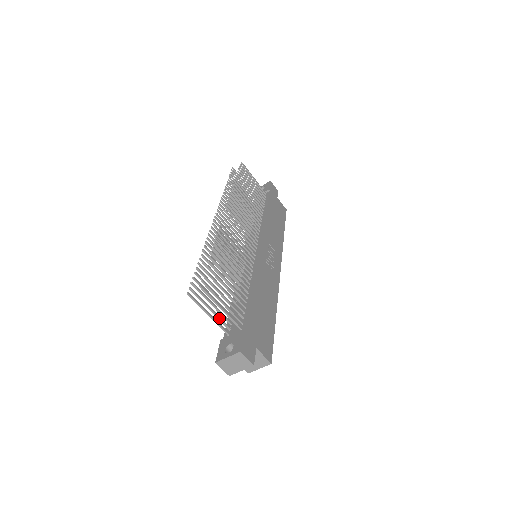
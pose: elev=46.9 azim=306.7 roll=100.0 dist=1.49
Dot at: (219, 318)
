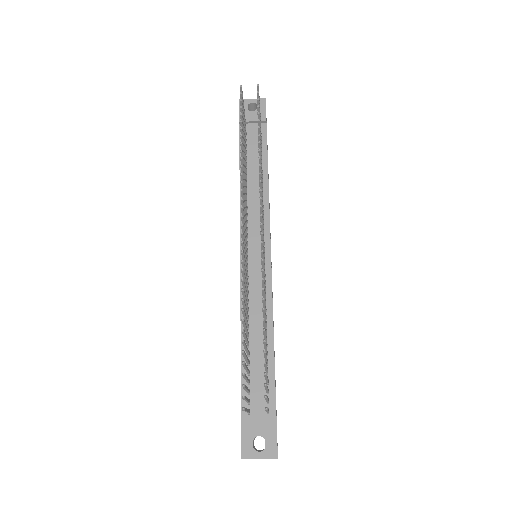
Dot at: occluded
